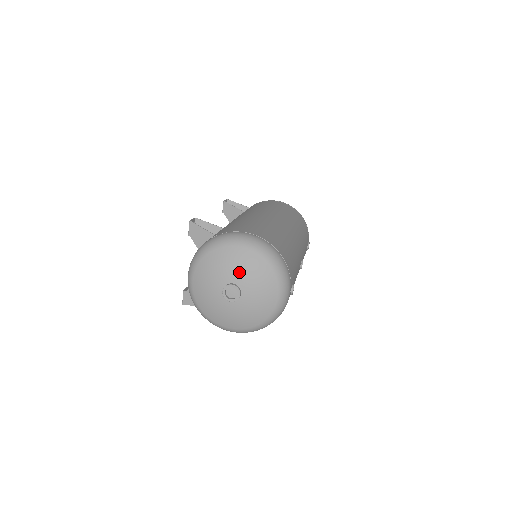
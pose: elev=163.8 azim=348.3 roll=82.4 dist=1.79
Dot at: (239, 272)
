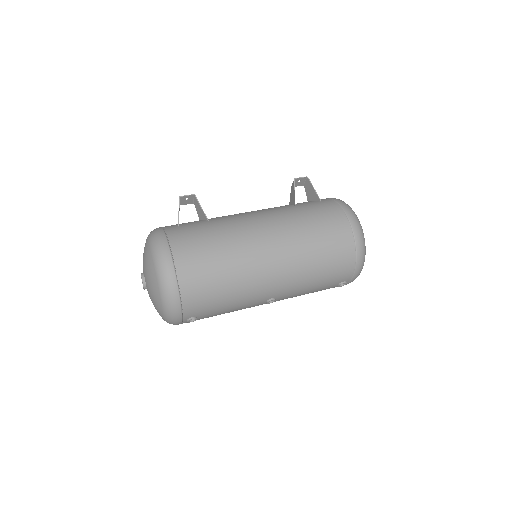
Dot at: (147, 276)
